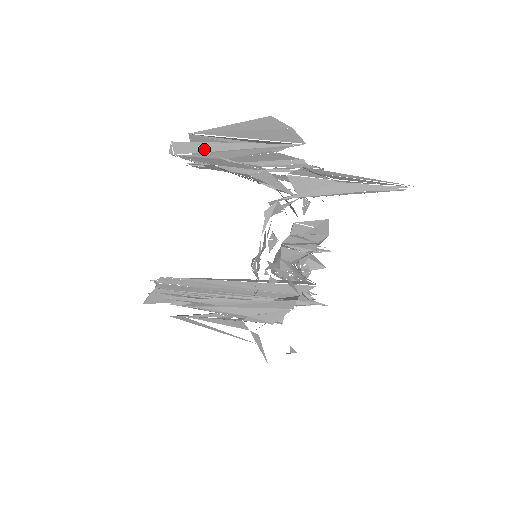
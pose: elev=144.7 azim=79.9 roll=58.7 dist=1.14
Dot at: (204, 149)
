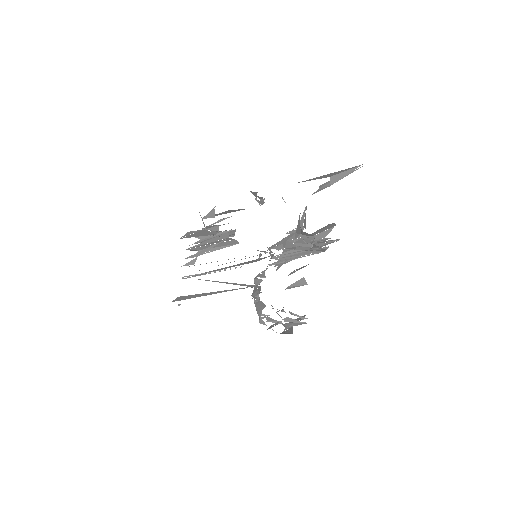
Dot at: occluded
